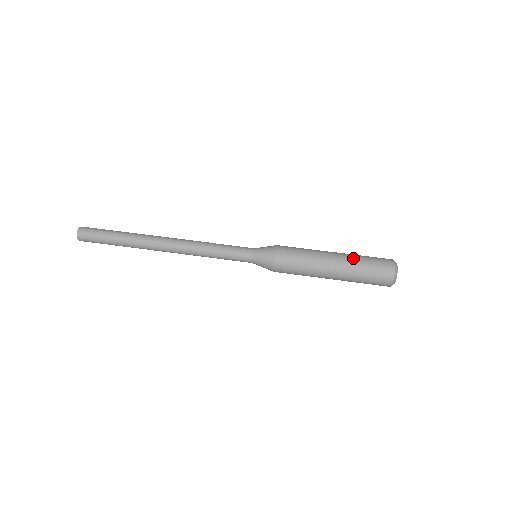
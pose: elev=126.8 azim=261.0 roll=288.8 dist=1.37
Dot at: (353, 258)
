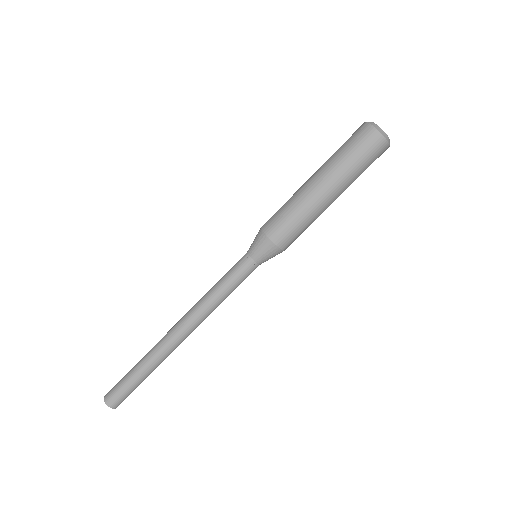
Dot at: (336, 166)
